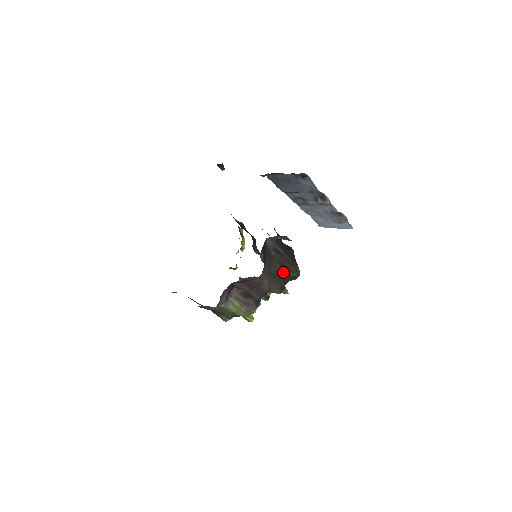
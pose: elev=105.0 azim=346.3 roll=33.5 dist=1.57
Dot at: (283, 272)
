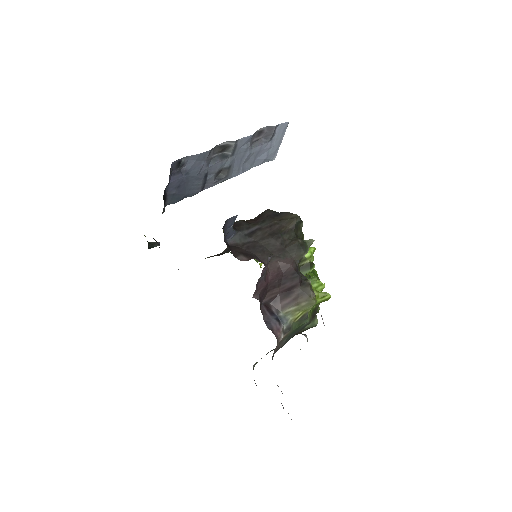
Dot at: (282, 236)
